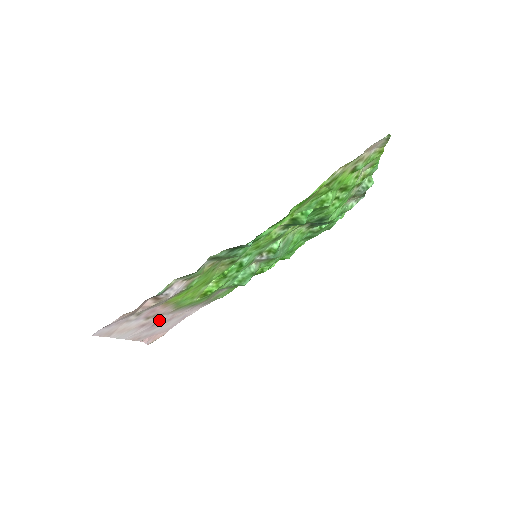
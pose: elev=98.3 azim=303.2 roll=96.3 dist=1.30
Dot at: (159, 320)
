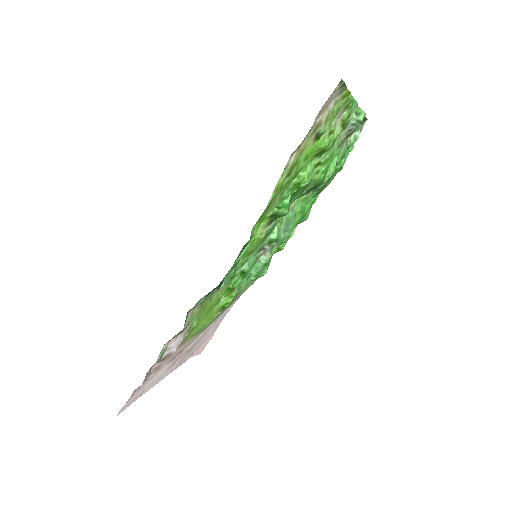
Dot at: (190, 346)
